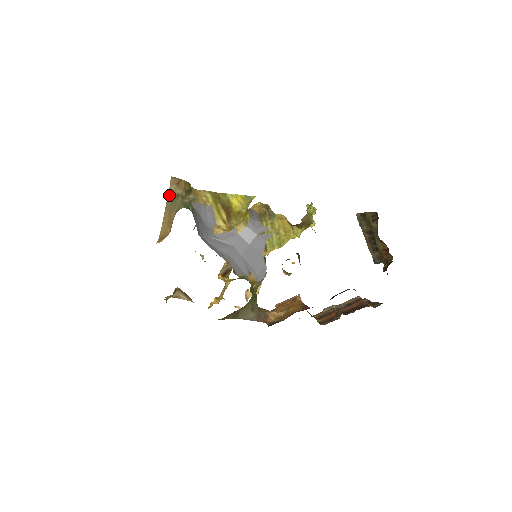
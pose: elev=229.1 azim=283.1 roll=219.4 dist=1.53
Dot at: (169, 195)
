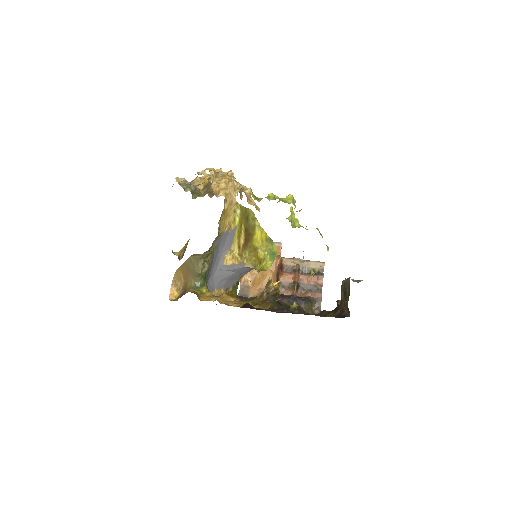
Dot at: (192, 256)
